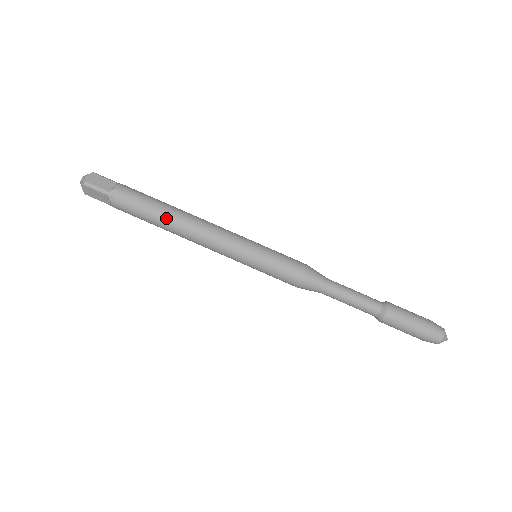
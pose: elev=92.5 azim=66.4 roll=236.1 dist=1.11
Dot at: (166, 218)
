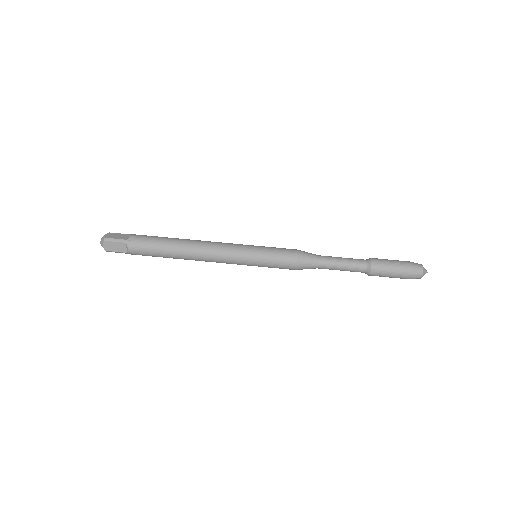
Dot at: (177, 245)
